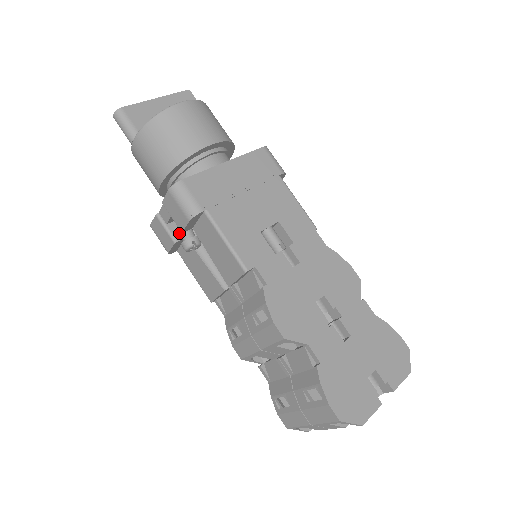
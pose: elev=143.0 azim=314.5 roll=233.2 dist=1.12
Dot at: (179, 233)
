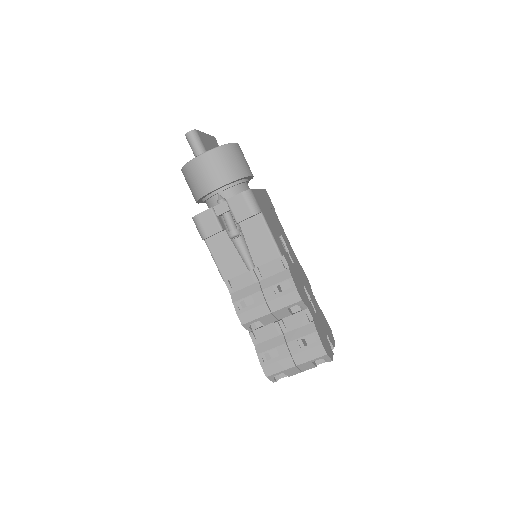
Dot at: (223, 225)
